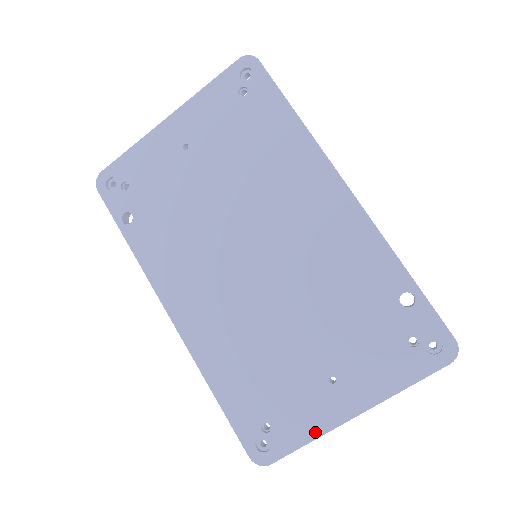
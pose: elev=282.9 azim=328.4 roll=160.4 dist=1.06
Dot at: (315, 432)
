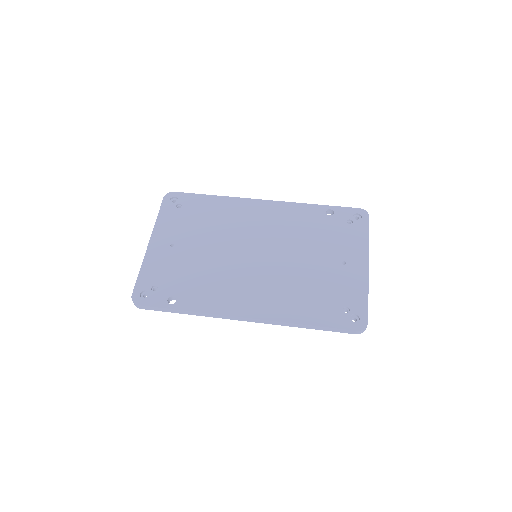
Dot at: (364, 288)
